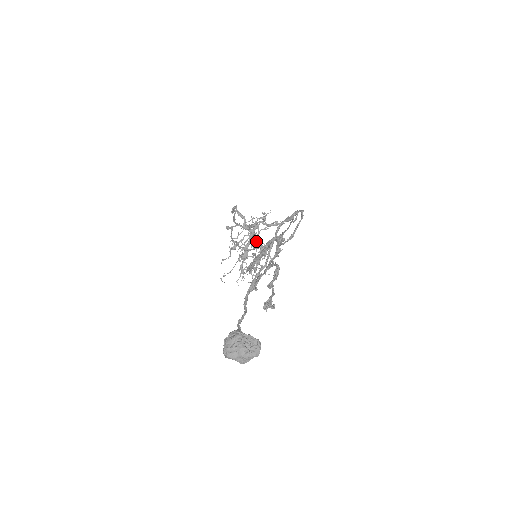
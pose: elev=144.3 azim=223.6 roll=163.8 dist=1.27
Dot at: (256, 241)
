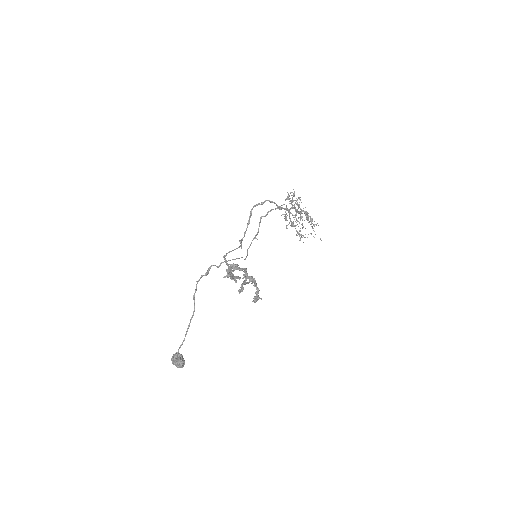
Dot at: (298, 211)
